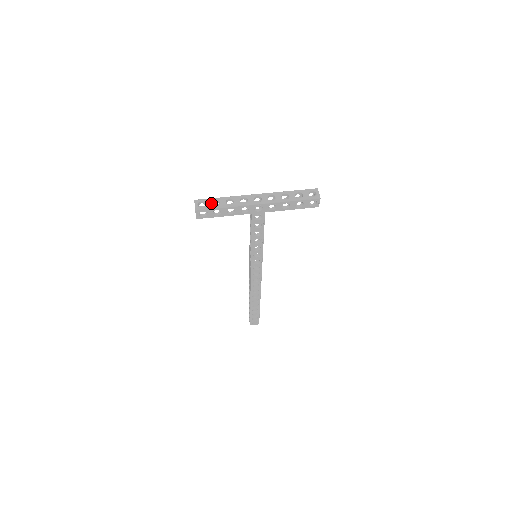
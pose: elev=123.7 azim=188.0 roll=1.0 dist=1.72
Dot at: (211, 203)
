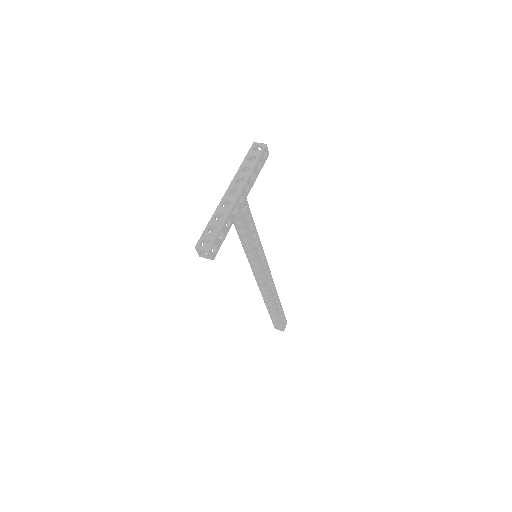
Dot at: (210, 234)
